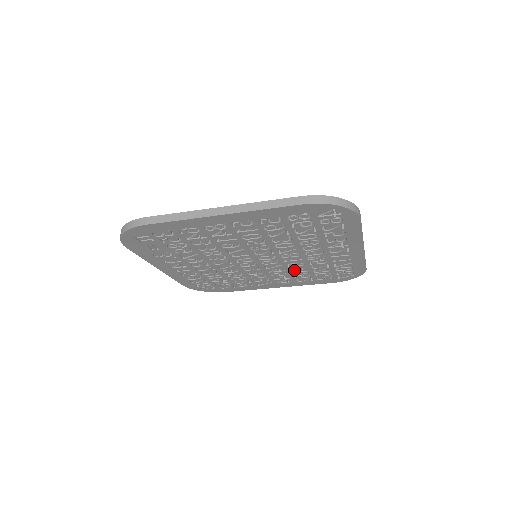
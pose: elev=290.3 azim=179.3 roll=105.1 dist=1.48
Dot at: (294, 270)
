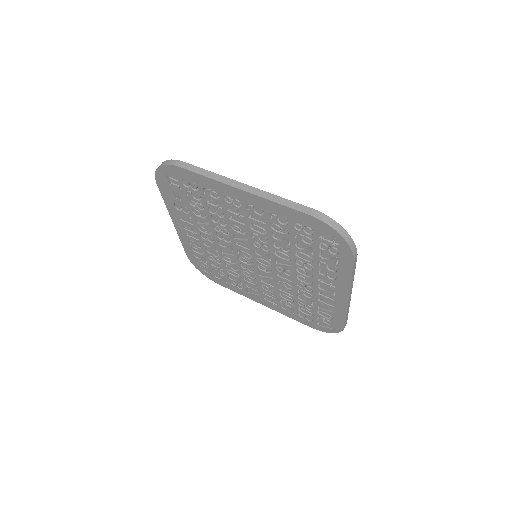
Dot at: (282, 291)
